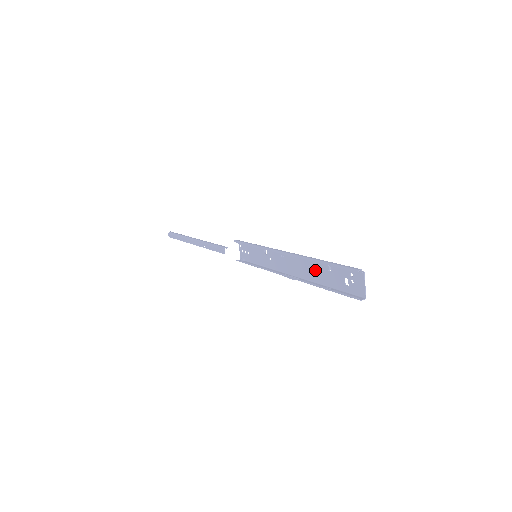
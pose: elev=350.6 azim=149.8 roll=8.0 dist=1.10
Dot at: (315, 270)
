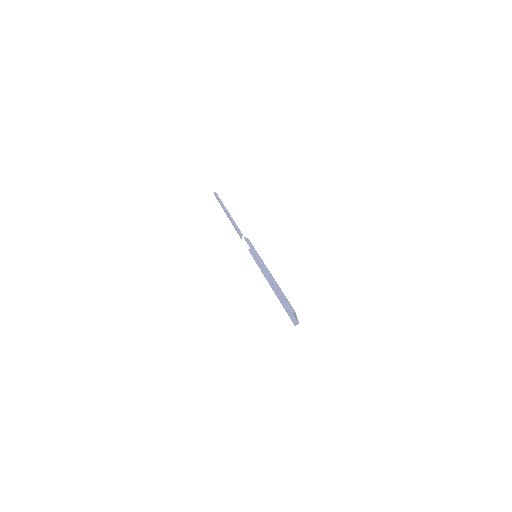
Dot at: occluded
